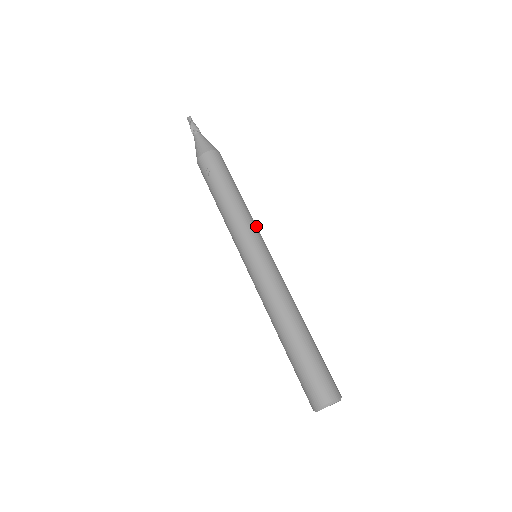
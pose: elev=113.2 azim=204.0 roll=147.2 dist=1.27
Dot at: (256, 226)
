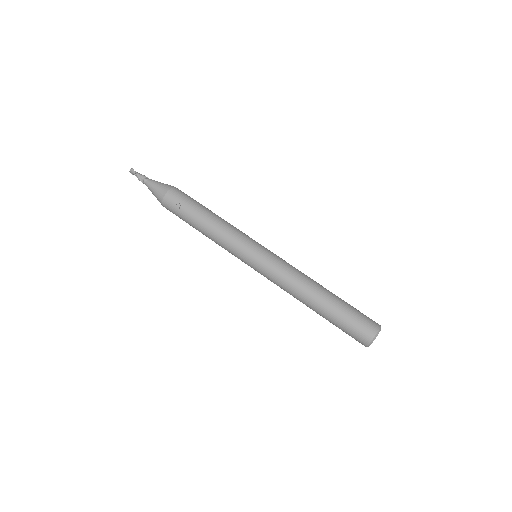
Dot at: (243, 233)
